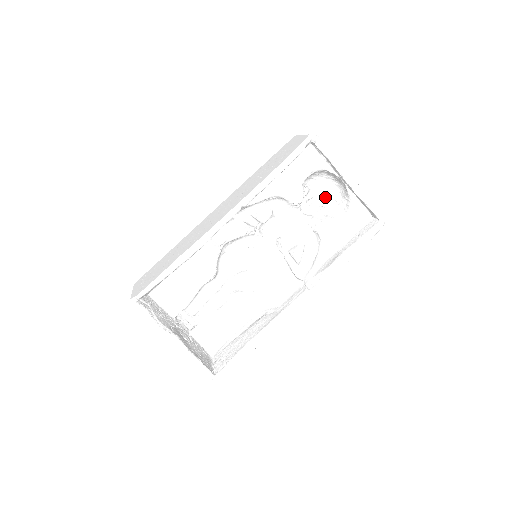
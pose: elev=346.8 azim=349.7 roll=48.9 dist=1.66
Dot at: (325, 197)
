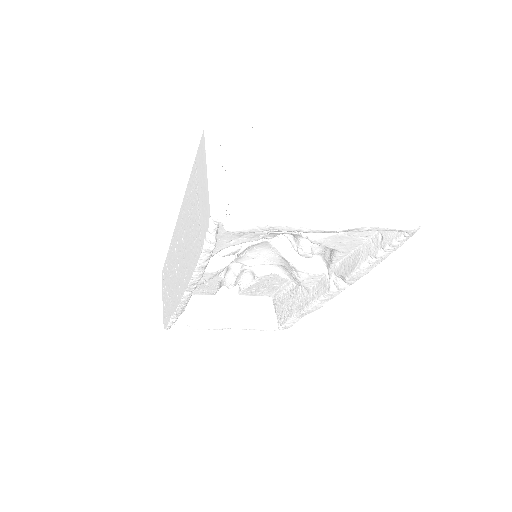
Dot at: occluded
